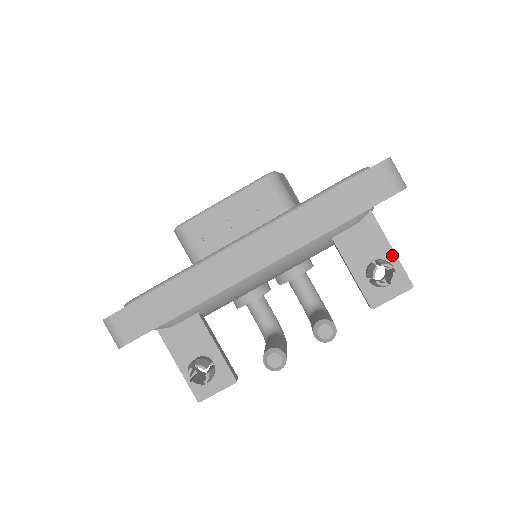
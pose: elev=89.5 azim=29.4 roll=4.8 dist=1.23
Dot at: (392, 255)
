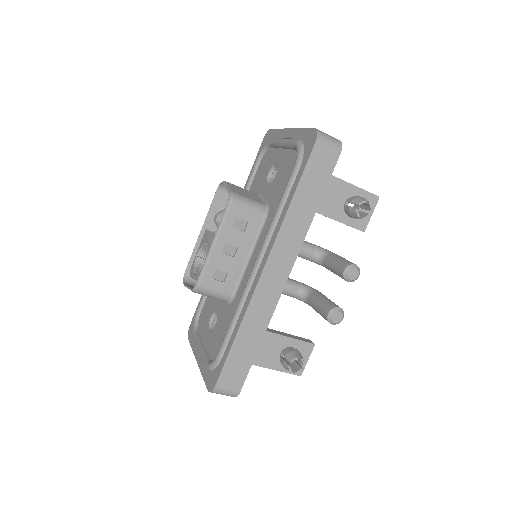
Dot at: (354, 188)
